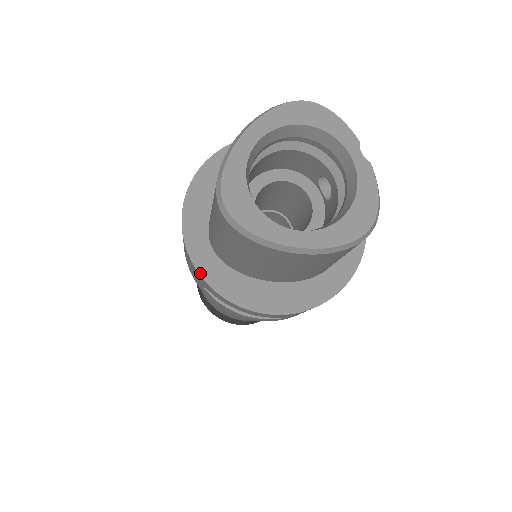
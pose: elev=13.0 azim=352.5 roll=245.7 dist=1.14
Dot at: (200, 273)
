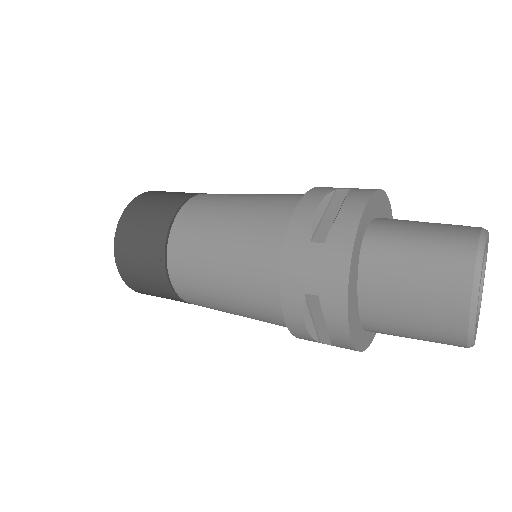
Dot at: occluded
